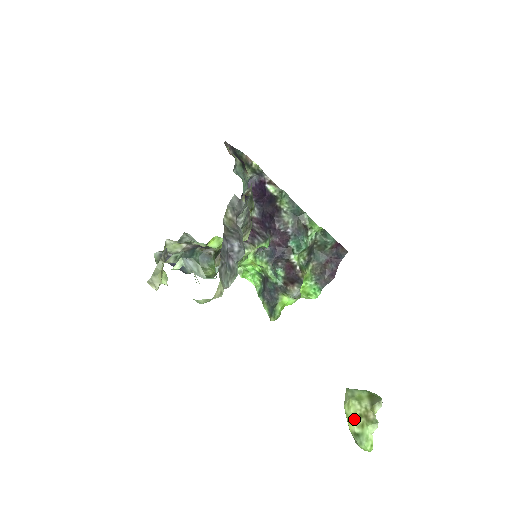
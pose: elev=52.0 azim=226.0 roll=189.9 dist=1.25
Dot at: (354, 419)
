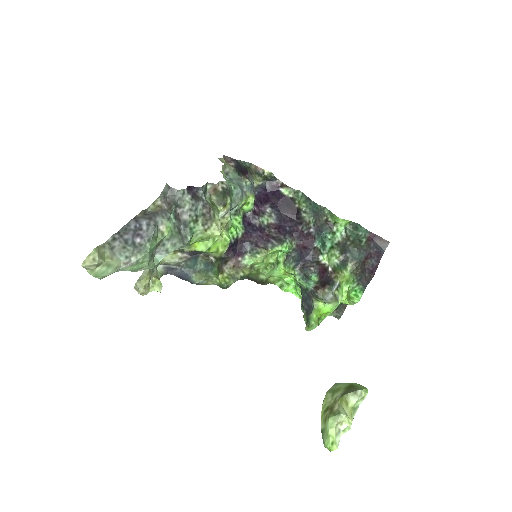
Dot at: (322, 413)
